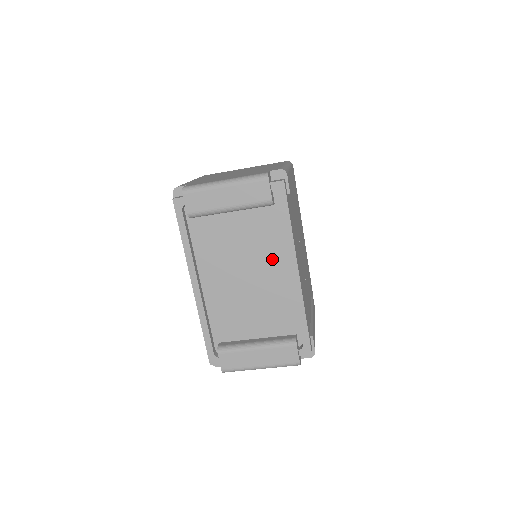
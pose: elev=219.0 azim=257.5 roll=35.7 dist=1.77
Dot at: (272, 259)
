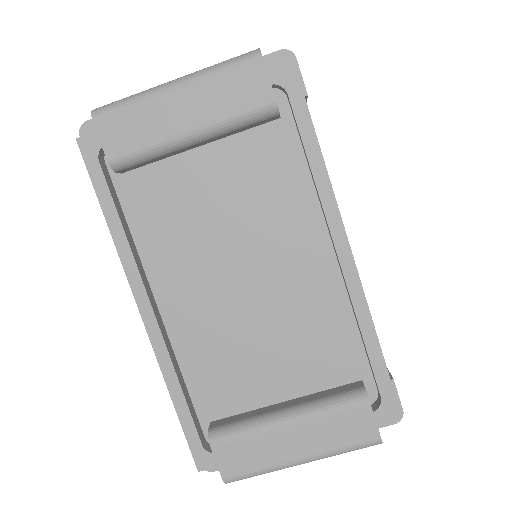
Dot at: (291, 232)
